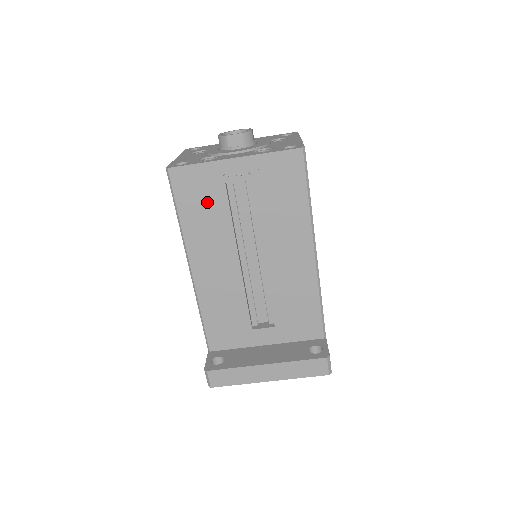
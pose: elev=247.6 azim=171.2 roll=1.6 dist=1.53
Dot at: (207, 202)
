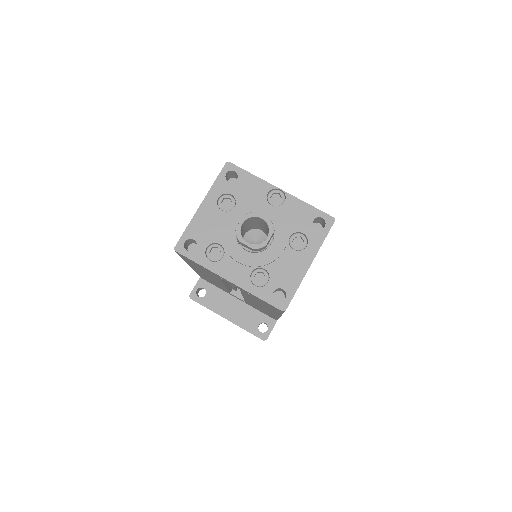
Dot at: occluded
